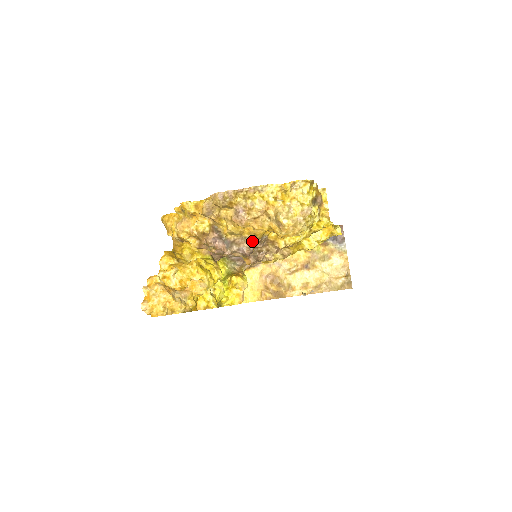
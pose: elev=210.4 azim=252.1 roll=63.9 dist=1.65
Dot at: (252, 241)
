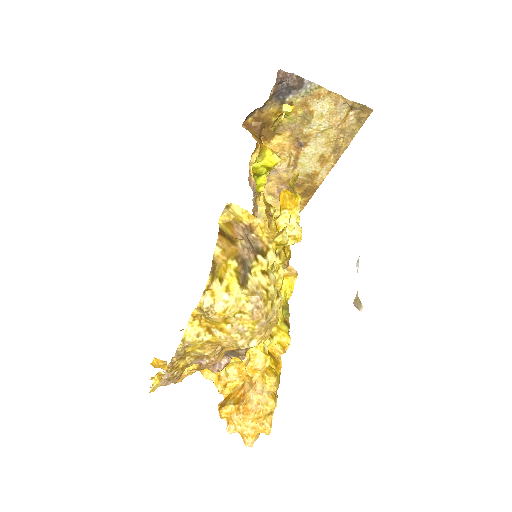
Dot at: occluded
